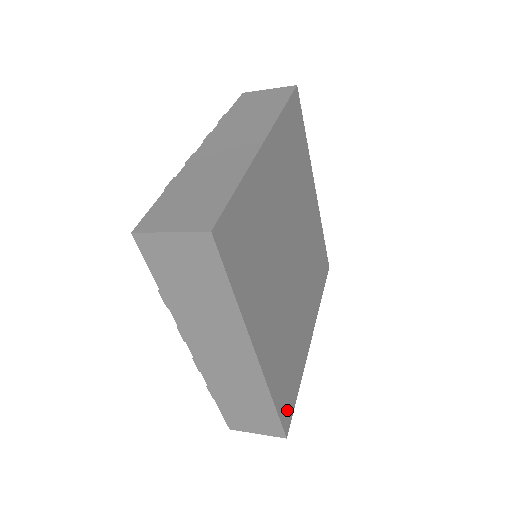
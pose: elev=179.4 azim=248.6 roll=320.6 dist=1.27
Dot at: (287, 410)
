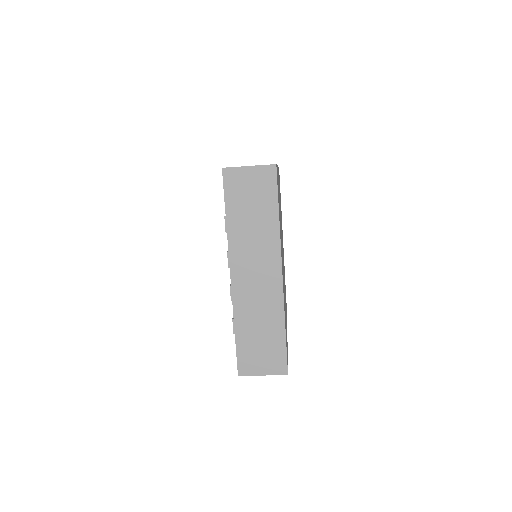
Dot at: occluded
